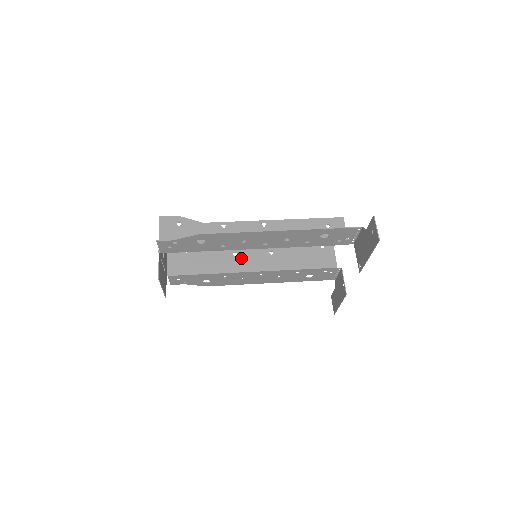
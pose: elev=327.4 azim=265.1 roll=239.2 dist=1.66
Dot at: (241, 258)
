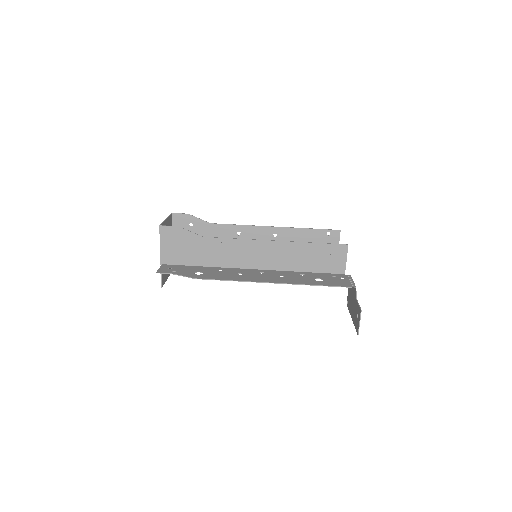
Dot at: (244, 238)
